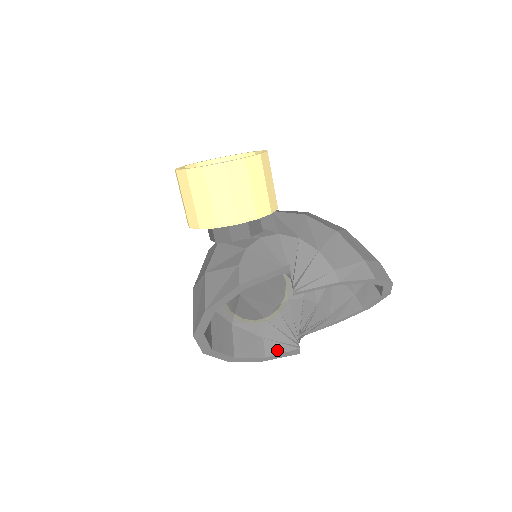
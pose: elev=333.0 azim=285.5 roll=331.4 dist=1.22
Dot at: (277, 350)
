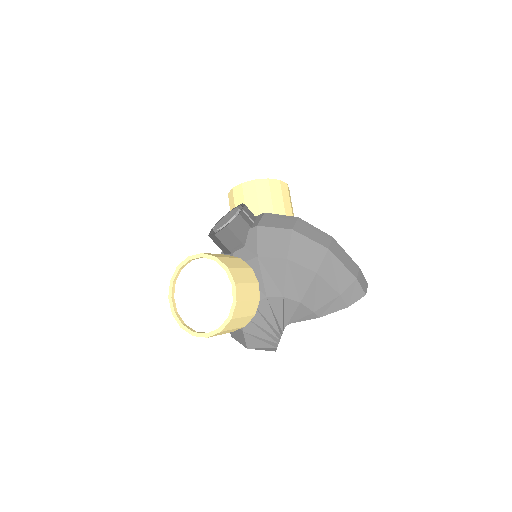
Dot at: occluded
